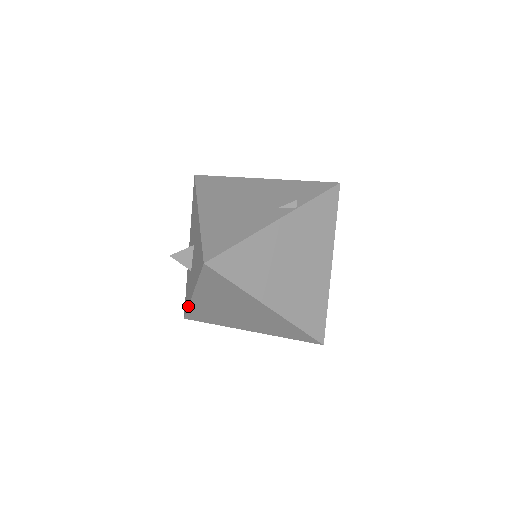
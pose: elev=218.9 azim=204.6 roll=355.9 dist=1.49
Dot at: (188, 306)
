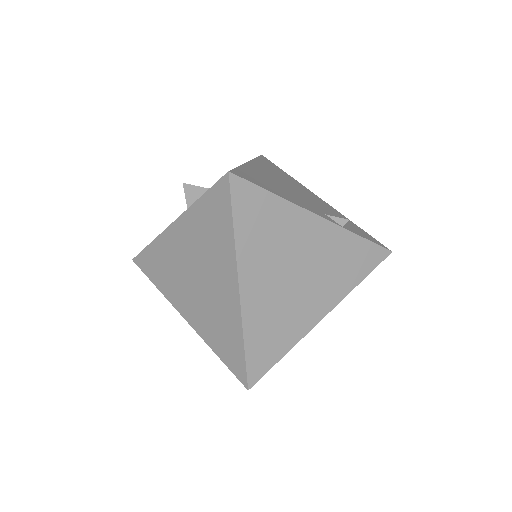
Dot at: (153, 240)
